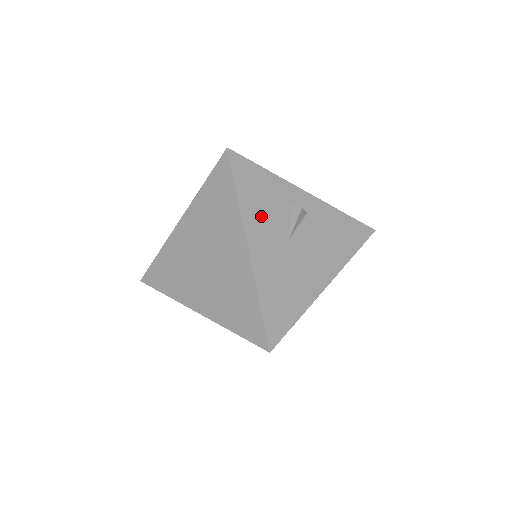
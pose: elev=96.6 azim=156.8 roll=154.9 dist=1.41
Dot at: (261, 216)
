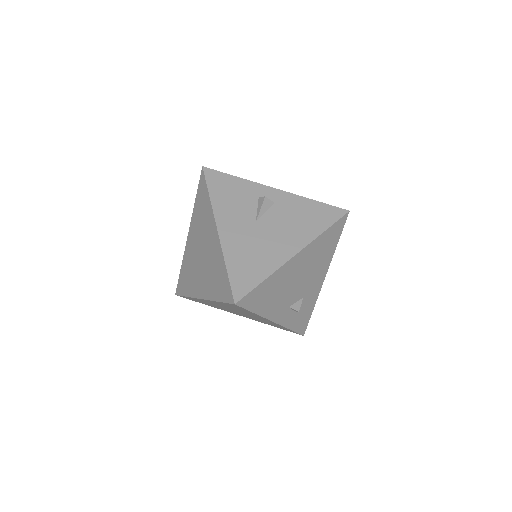
Dot at: (230, 207)
